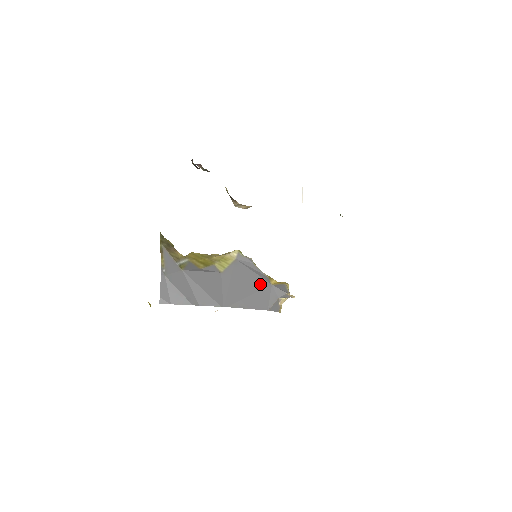
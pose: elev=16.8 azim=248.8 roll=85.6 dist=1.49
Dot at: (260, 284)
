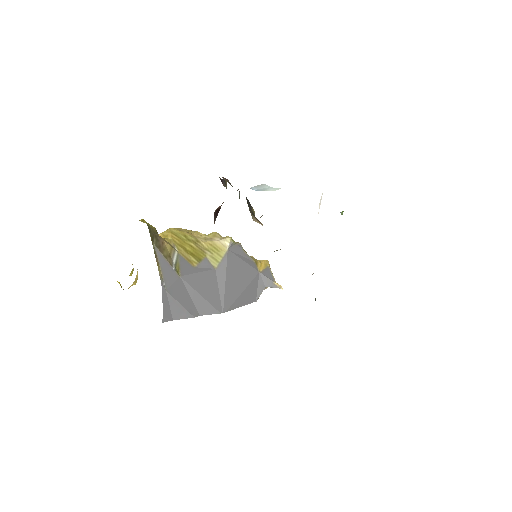
Dot at: (250, 275)
